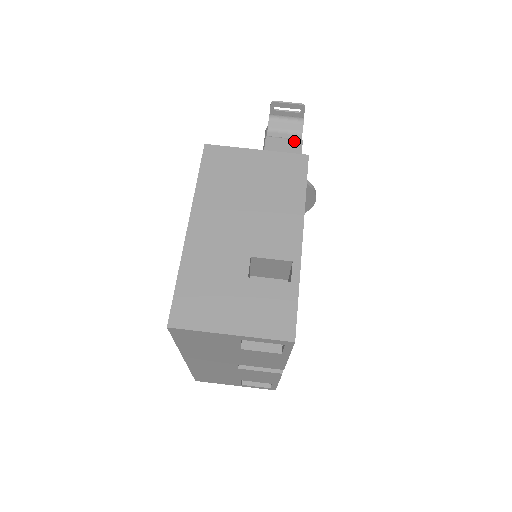
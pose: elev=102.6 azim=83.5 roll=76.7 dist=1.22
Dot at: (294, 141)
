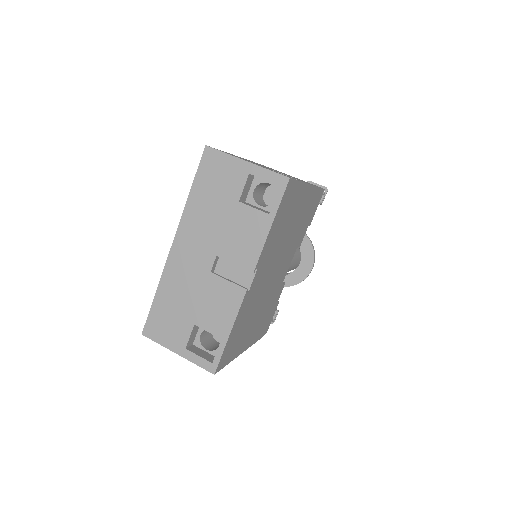
Dot at: occluded
